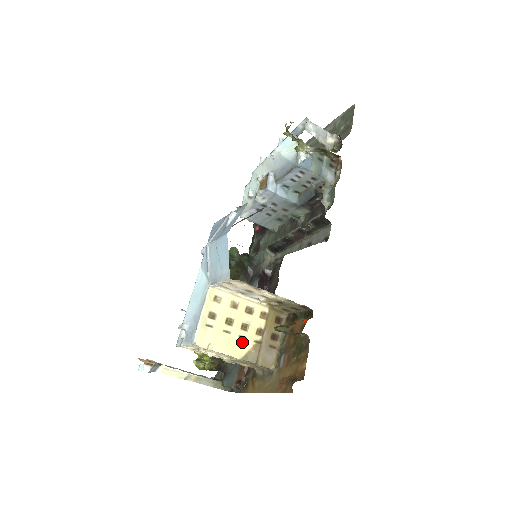
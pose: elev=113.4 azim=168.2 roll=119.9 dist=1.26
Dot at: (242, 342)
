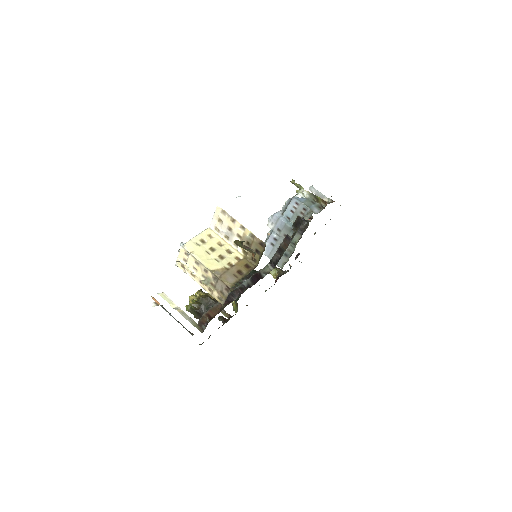
Dot at: (215, 263)
